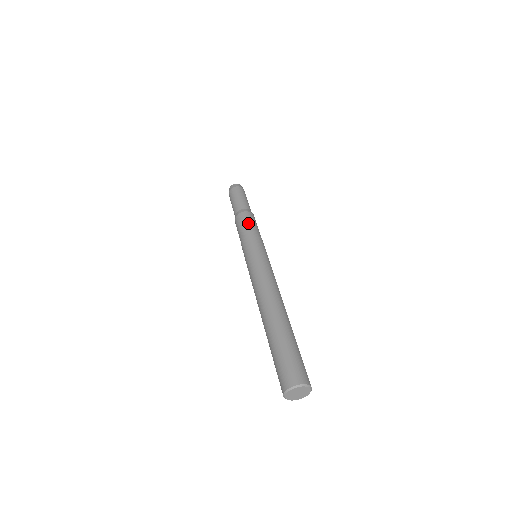
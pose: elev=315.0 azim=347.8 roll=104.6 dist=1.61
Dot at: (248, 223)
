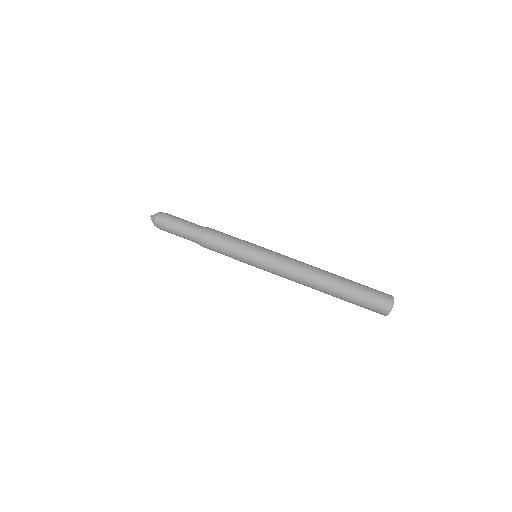
Dot at: (224, 238)
